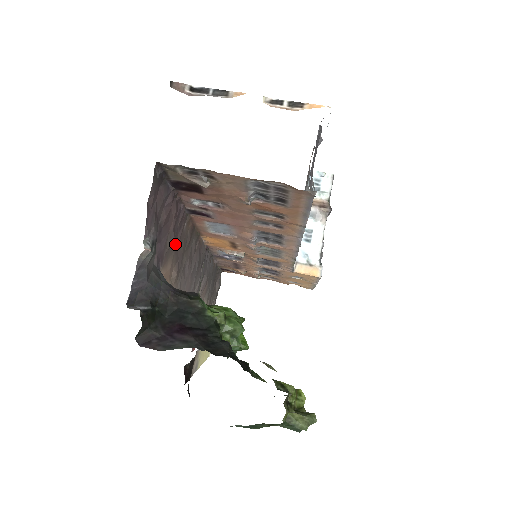
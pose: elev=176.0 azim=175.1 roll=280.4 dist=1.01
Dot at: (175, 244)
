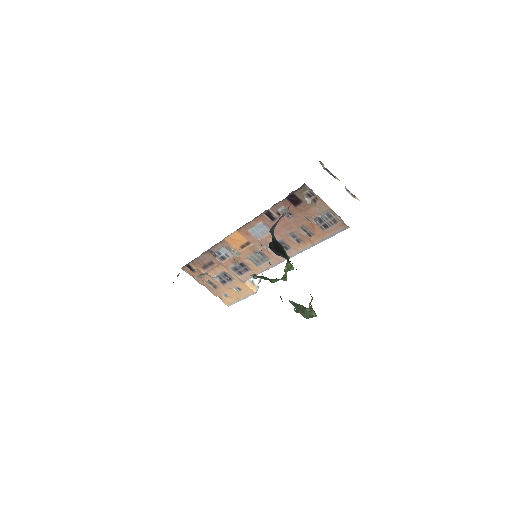
Dot at: occluded
